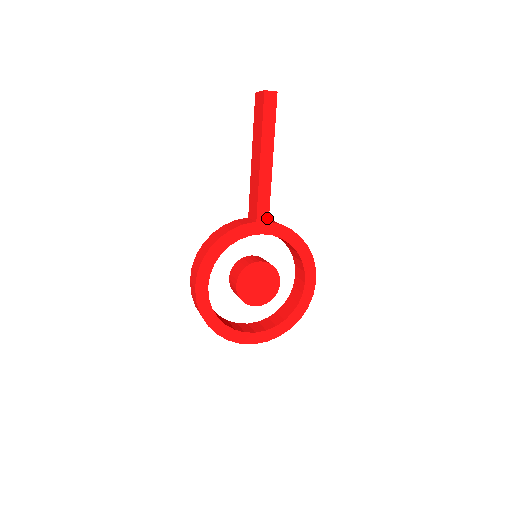
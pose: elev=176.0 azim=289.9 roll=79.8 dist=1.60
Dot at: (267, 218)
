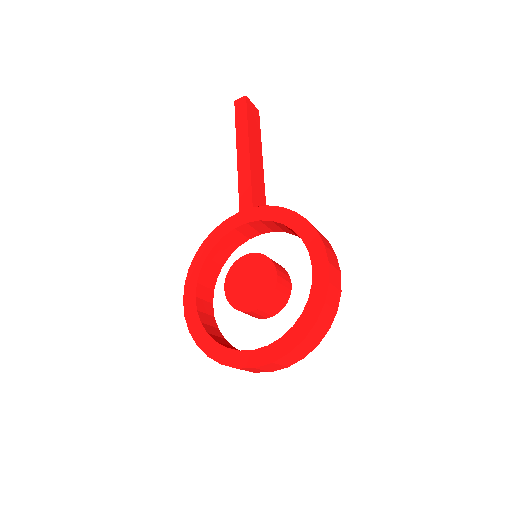
Dot at: (251, 205)
